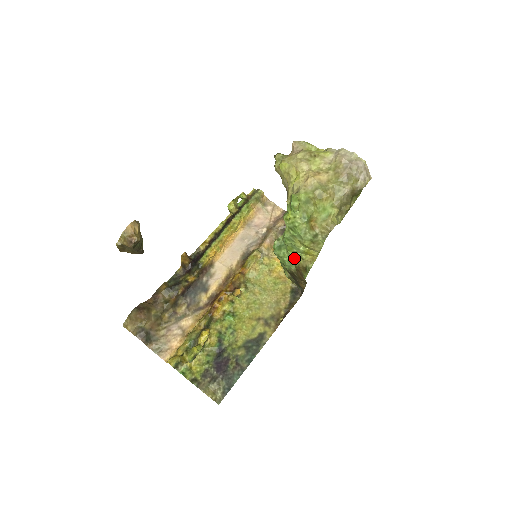
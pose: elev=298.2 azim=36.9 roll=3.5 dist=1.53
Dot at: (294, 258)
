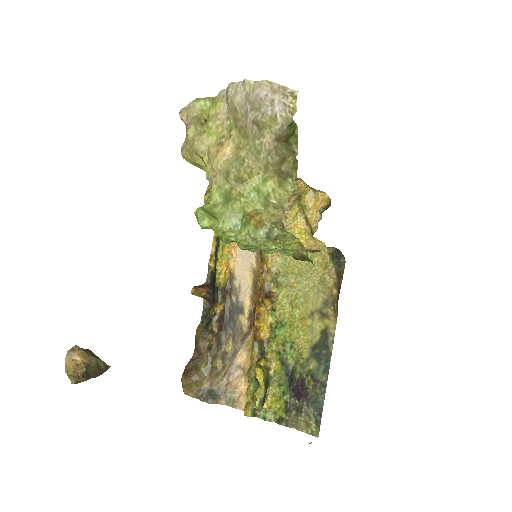
Dot at: occluded
